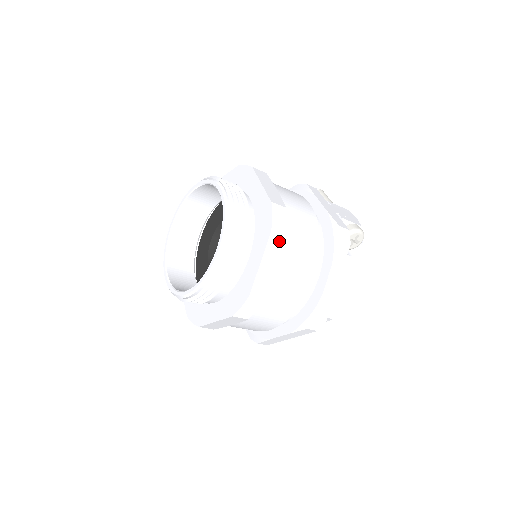
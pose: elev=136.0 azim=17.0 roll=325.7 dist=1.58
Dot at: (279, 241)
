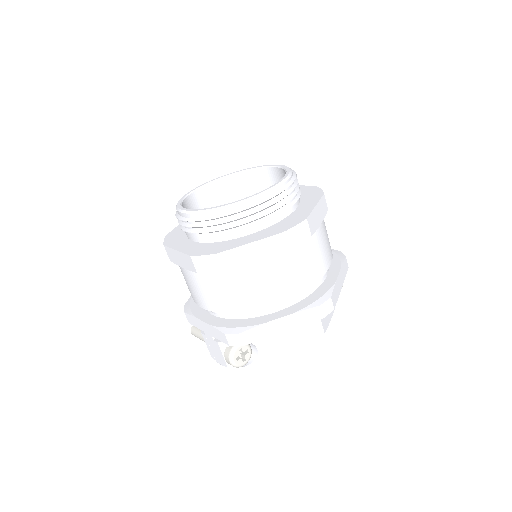
Dot at: (325, 207)
